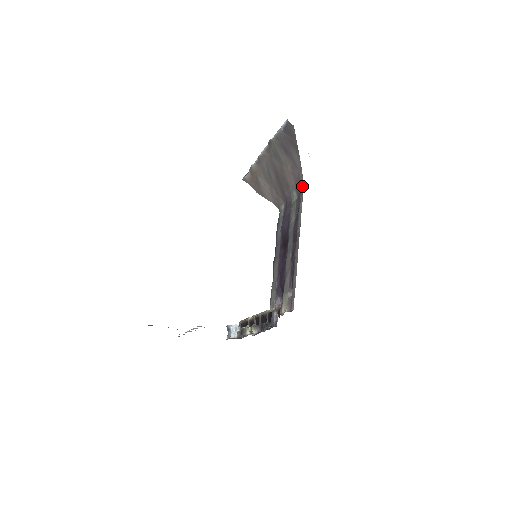
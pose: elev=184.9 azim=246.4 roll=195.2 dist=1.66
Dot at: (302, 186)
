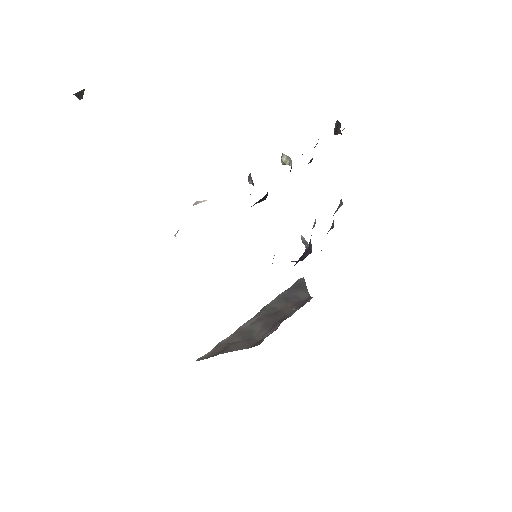
Dot at: (311, 298)
